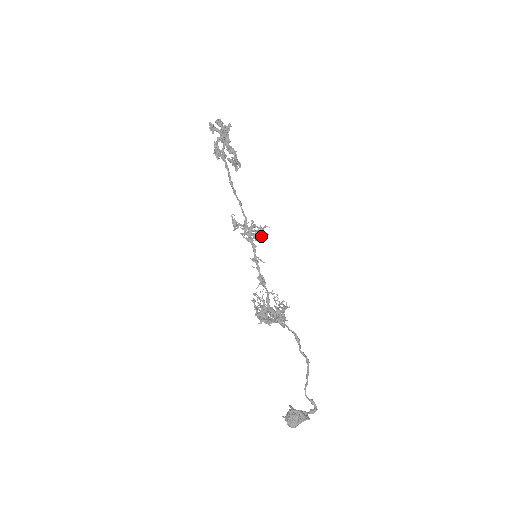
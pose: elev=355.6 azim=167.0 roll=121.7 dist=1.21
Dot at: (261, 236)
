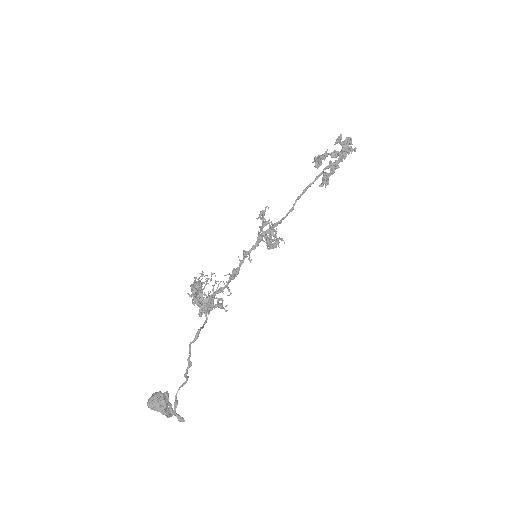
Dot at: occluded
